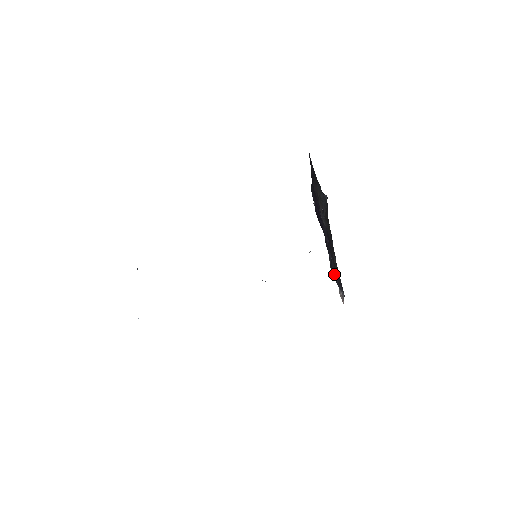
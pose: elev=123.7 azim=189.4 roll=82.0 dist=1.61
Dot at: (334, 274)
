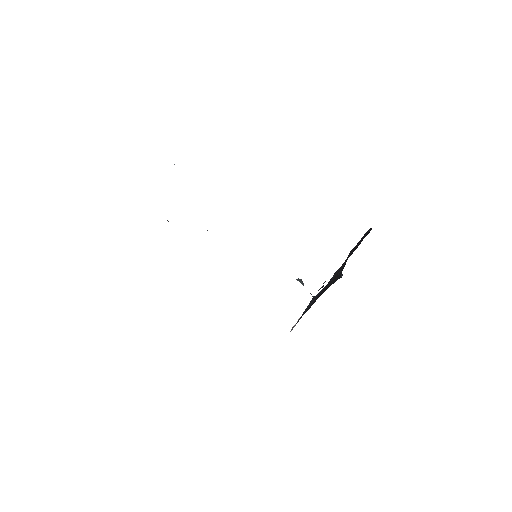
Dot at: occluded
